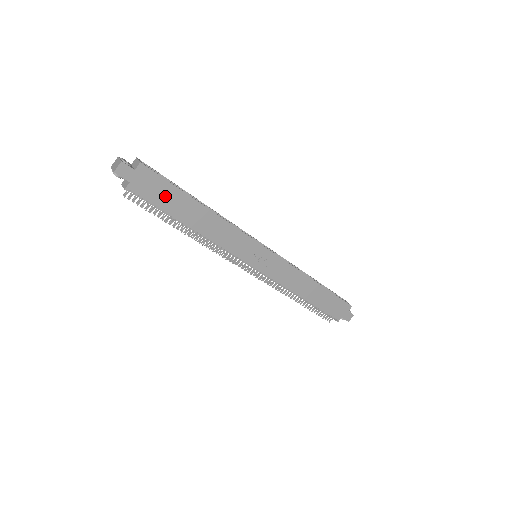
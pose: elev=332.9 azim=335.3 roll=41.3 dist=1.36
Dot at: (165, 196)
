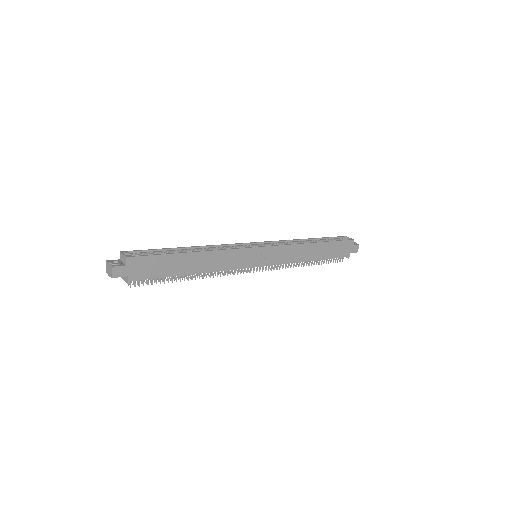
Dot at: (160, 267)
